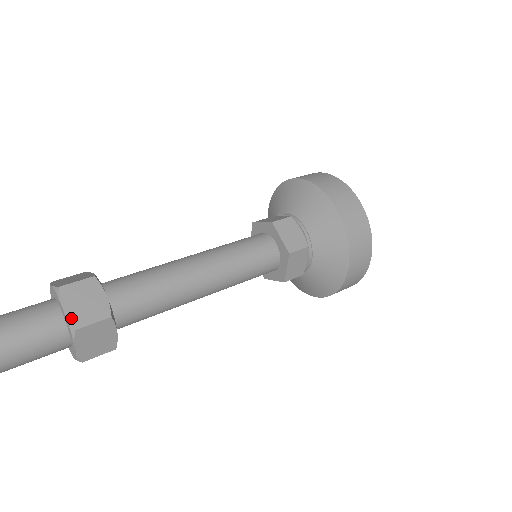
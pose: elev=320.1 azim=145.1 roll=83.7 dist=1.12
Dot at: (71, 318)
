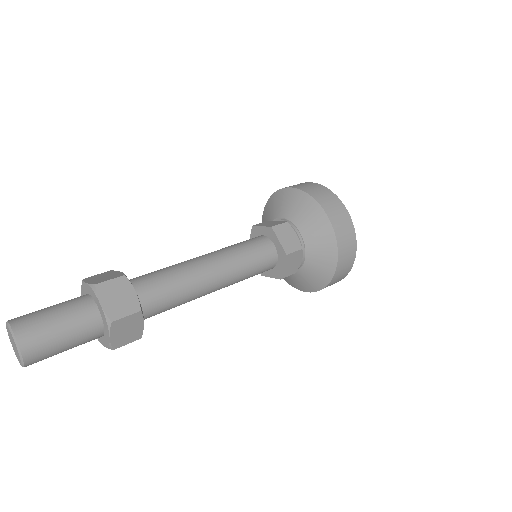
Dot at: (107, 312)
